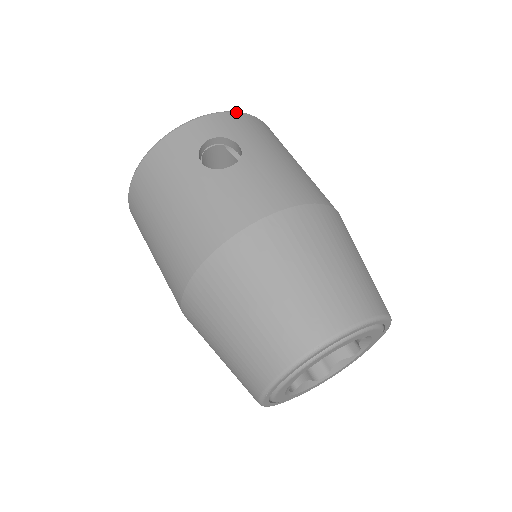
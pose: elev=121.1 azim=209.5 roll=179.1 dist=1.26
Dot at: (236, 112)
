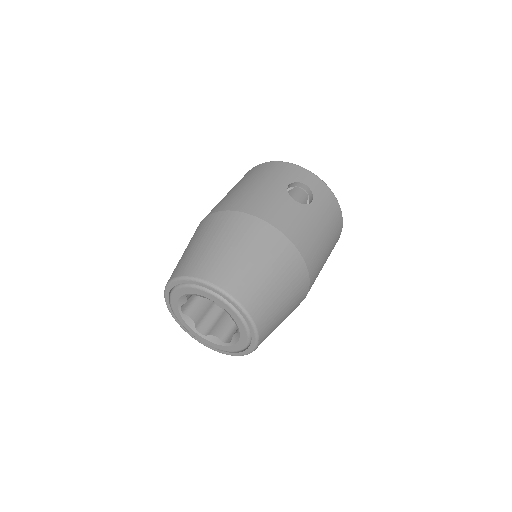
Dot at: occluded
